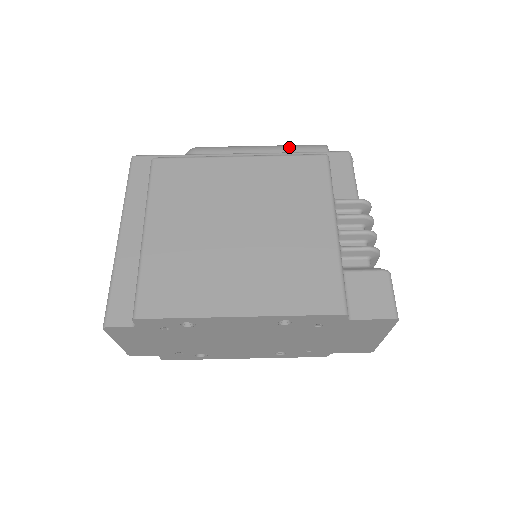
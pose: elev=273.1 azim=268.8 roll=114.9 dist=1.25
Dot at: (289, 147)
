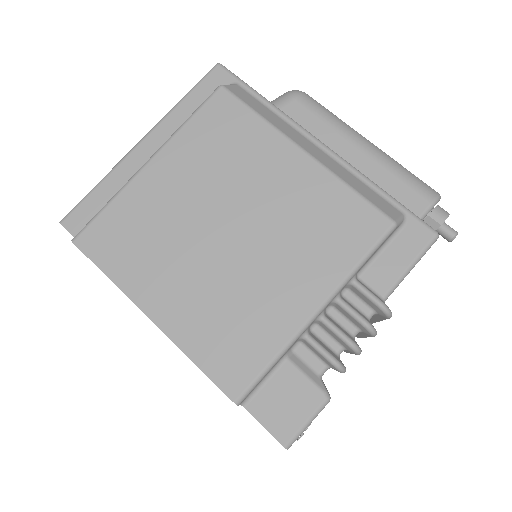
Dot at: (394, 168)
